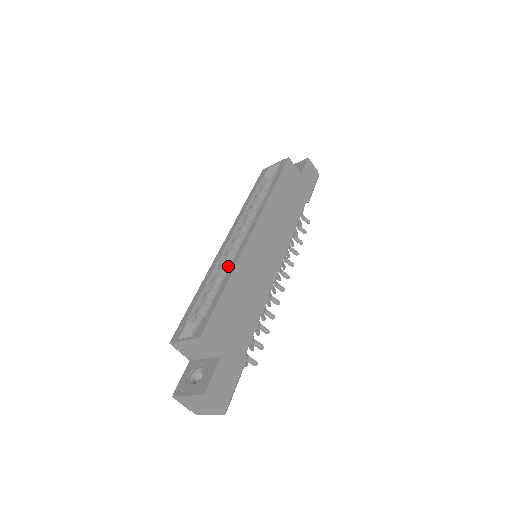
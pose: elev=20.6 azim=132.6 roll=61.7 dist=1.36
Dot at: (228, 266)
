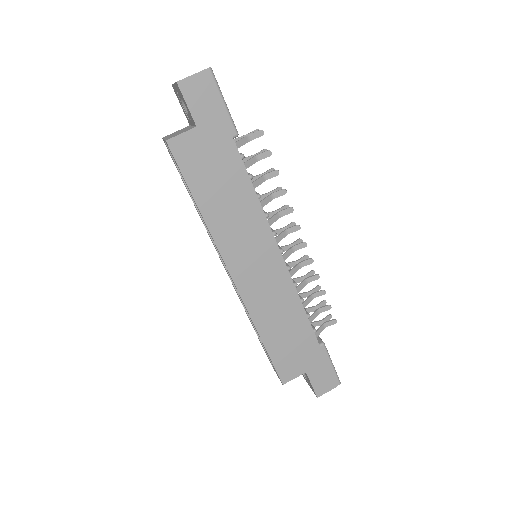
Dot at: occluded
